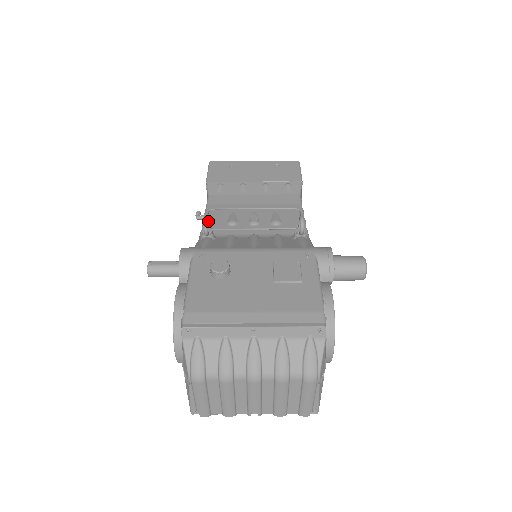
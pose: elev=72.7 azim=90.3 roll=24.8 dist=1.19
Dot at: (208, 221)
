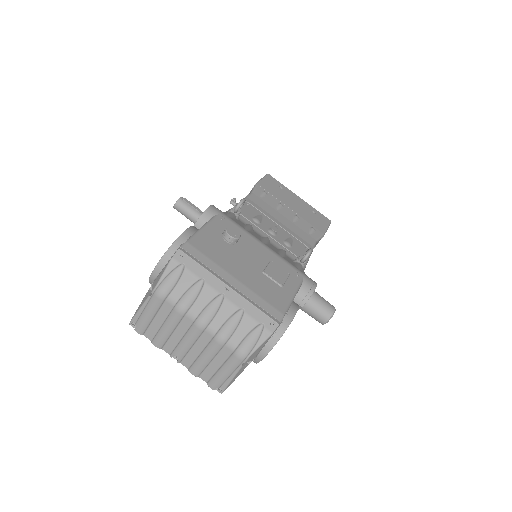
Dot at: (243, 203)
